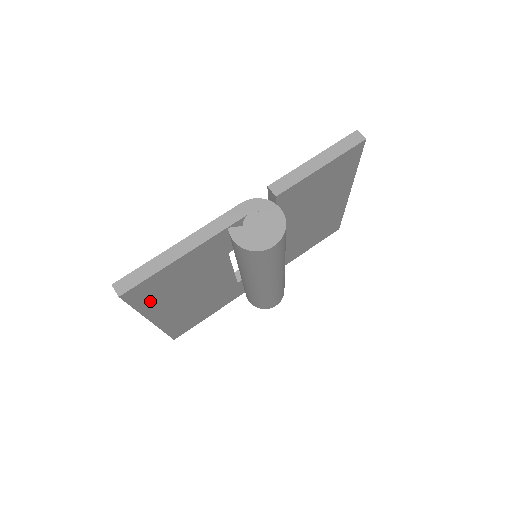
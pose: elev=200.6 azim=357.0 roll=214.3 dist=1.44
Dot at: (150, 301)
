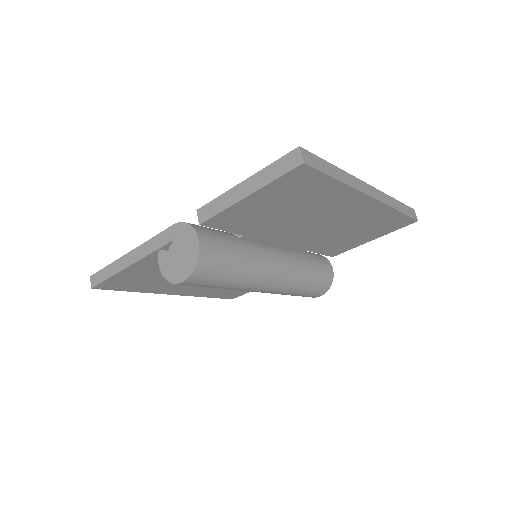
Dot at: (141, 287)
